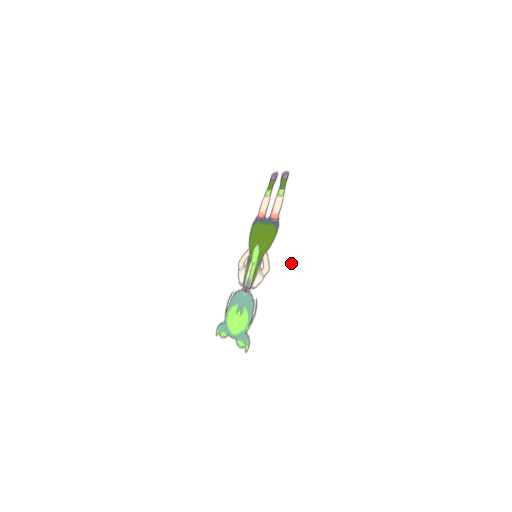
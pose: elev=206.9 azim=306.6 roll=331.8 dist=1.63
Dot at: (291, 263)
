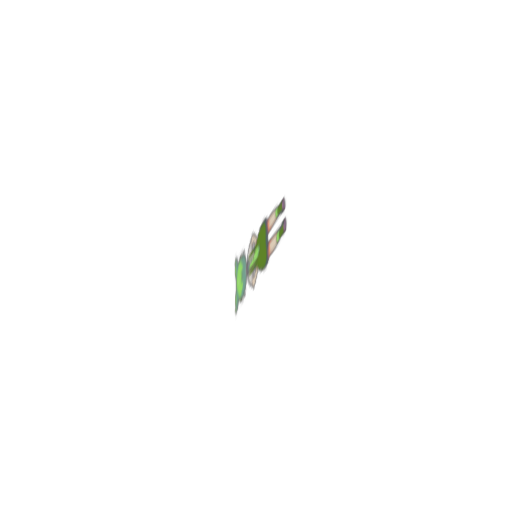
Dot at: (257, 314)
